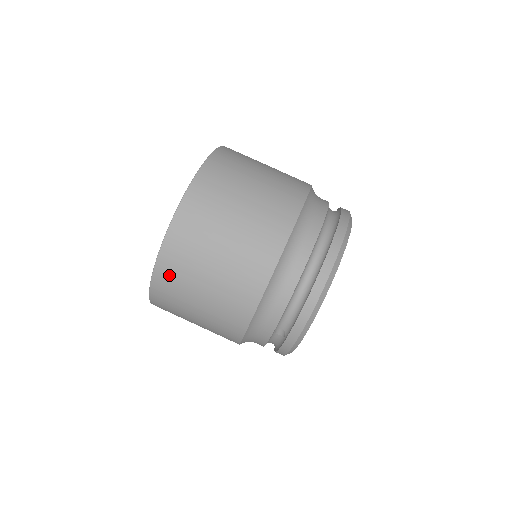
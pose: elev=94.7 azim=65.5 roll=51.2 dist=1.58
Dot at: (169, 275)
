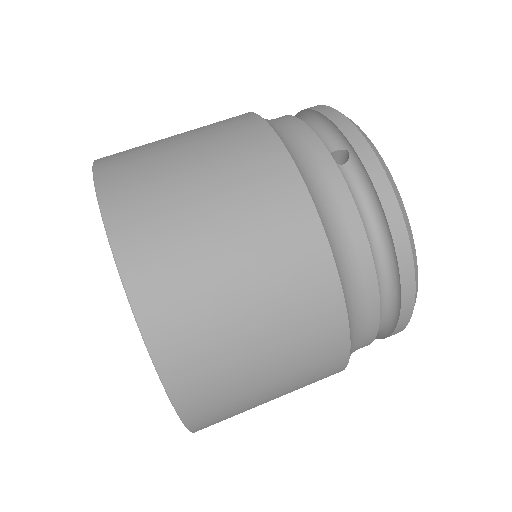
Dot at: (123, 176)
